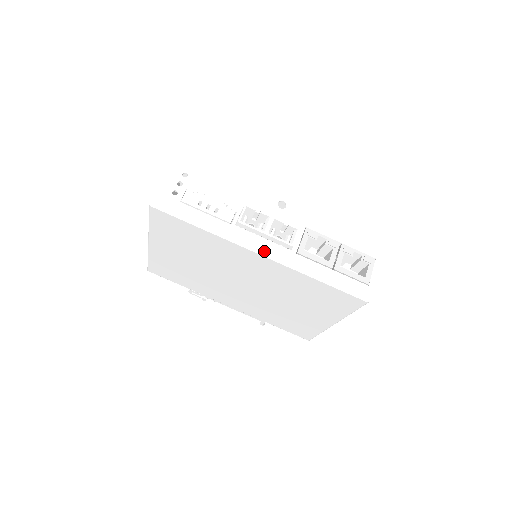
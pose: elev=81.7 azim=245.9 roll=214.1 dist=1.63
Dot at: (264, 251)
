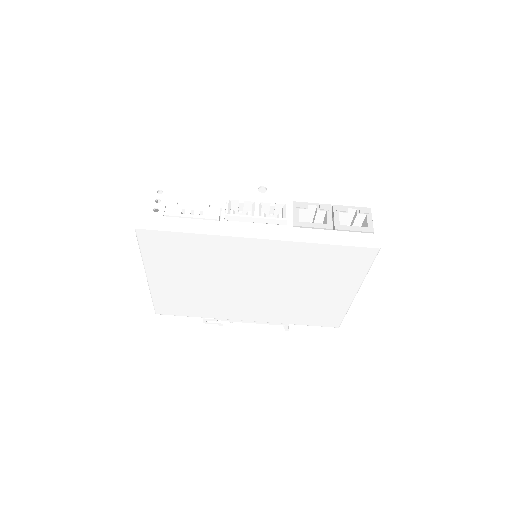
Dot at: (261, 234)
